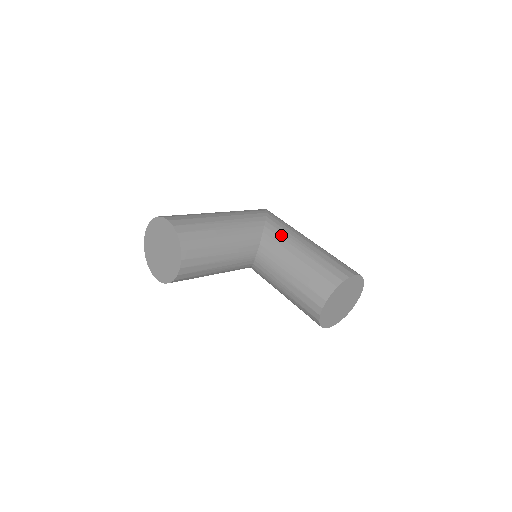
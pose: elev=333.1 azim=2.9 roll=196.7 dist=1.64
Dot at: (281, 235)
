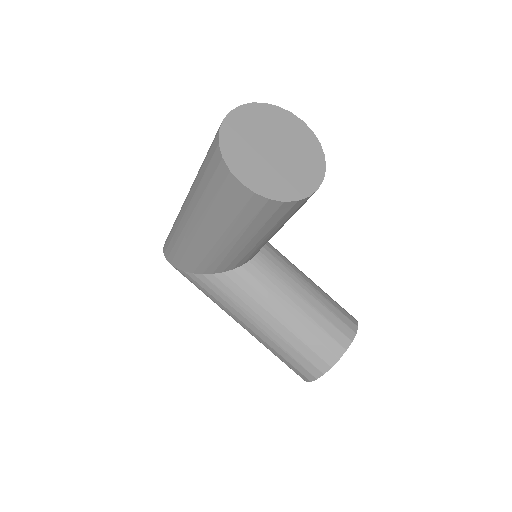
Dot at: occluded
